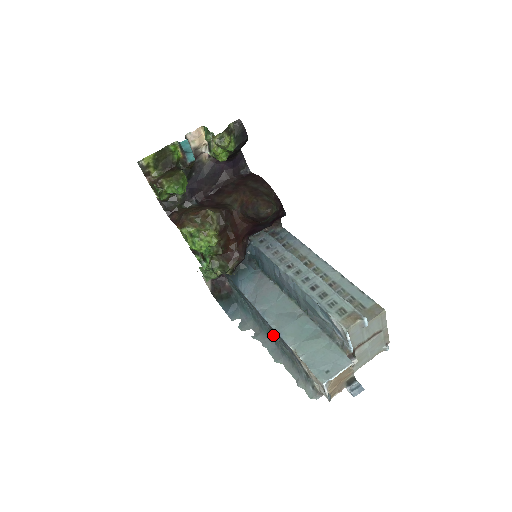
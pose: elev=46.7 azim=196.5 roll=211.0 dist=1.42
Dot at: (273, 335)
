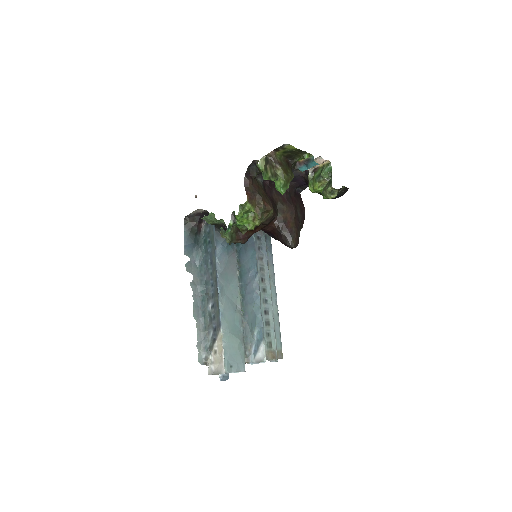
Dot at: (206, 298)
